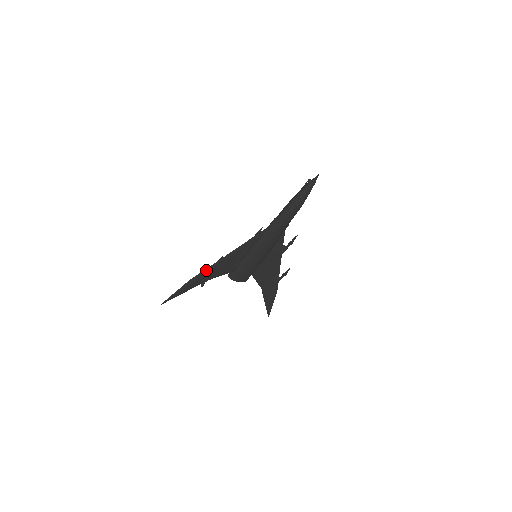
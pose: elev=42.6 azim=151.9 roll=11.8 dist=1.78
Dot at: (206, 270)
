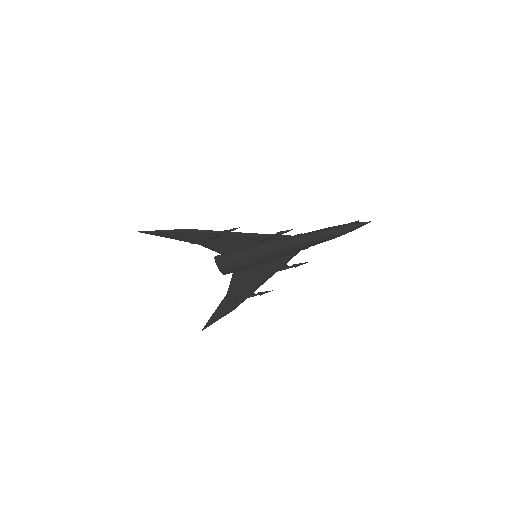
Dot at: (209, 231)
